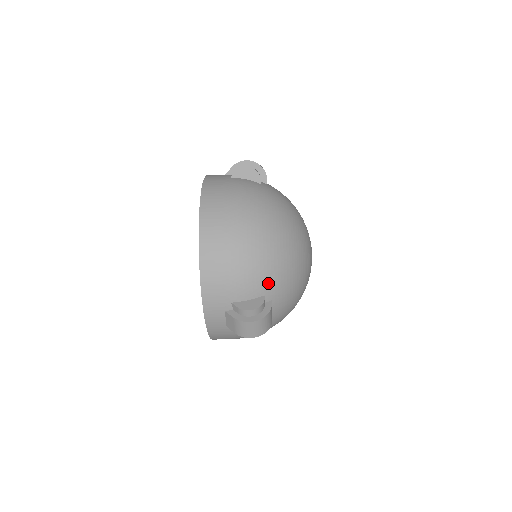
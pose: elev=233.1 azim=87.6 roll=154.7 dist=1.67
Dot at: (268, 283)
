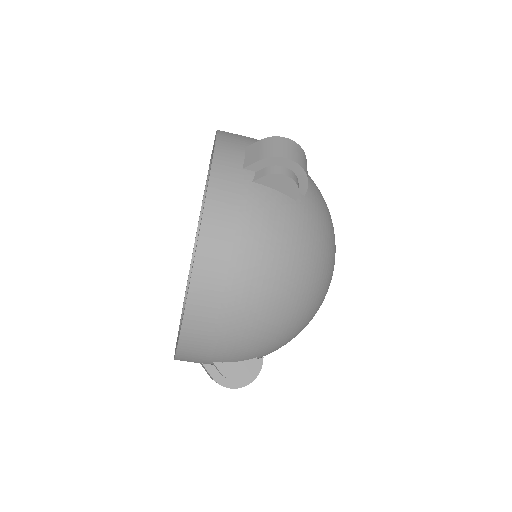
Dot at: (266, 350)
